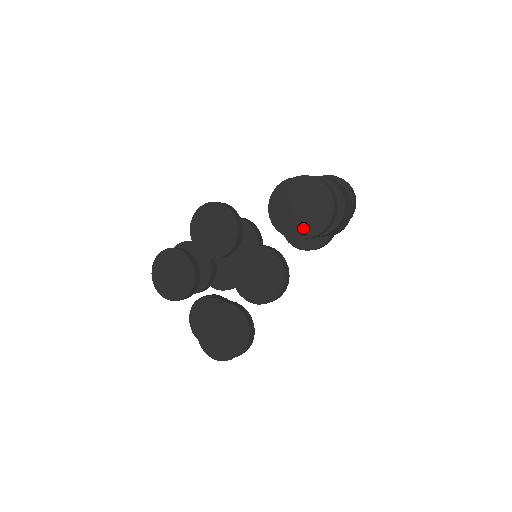
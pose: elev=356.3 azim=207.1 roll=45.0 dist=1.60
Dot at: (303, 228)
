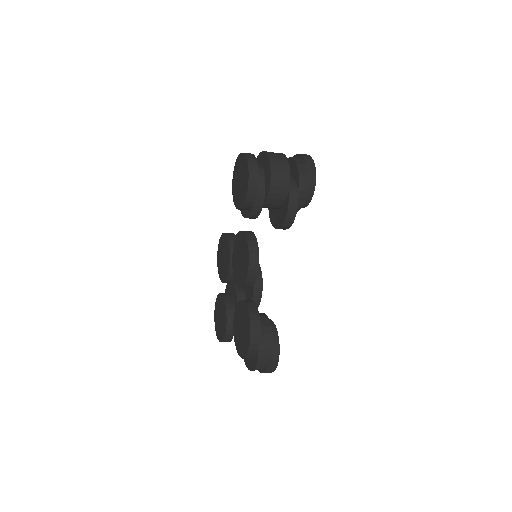
Dot at: (243, 194)
